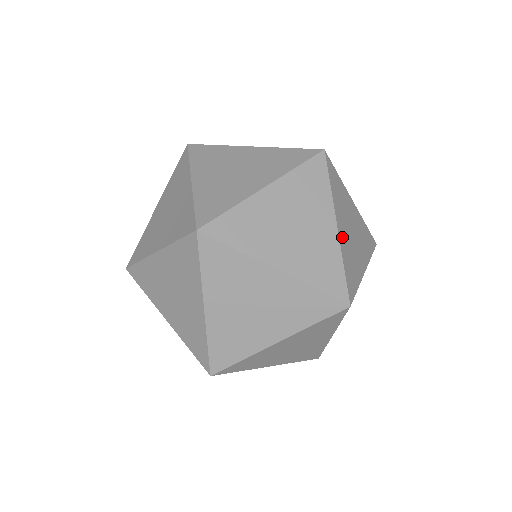
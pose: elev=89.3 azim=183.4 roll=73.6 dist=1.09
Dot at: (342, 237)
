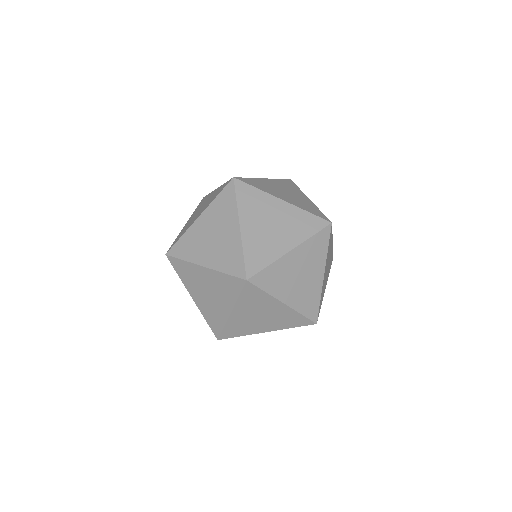
Dot at: occluded
